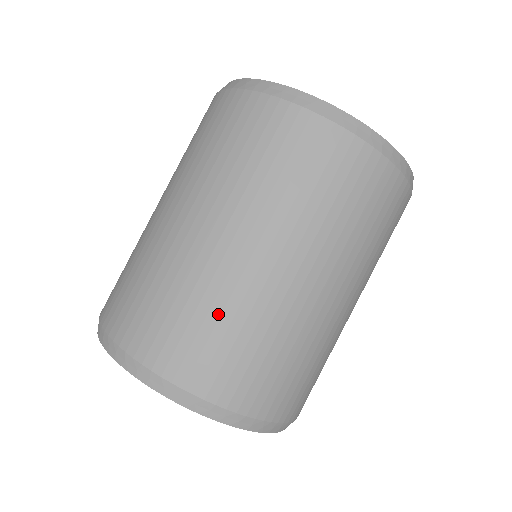
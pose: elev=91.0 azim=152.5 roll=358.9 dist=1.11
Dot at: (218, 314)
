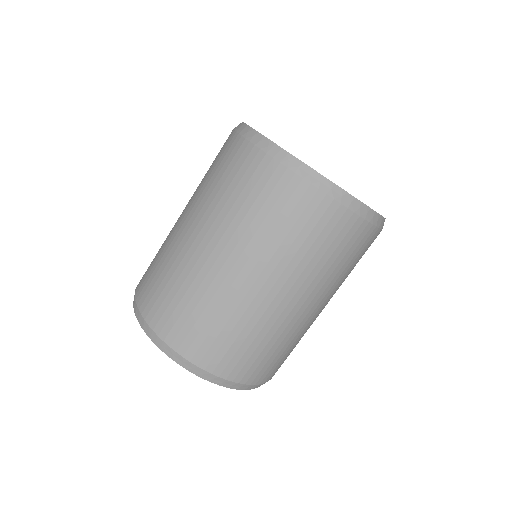
Dot at: (185, 290)
